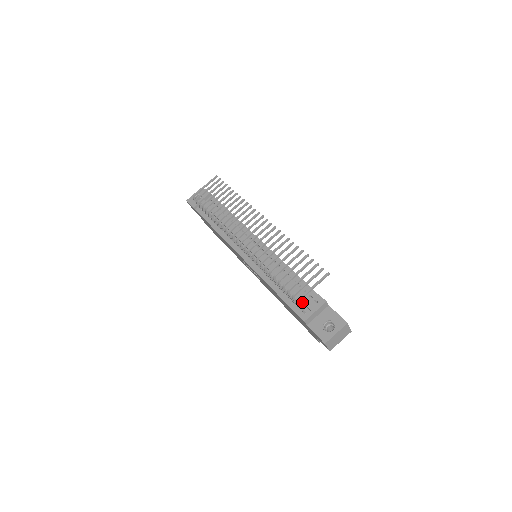
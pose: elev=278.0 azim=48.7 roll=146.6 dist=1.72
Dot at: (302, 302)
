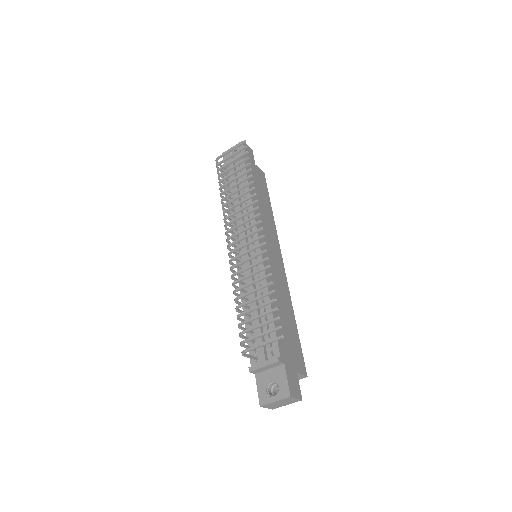
Dot at: occluded
